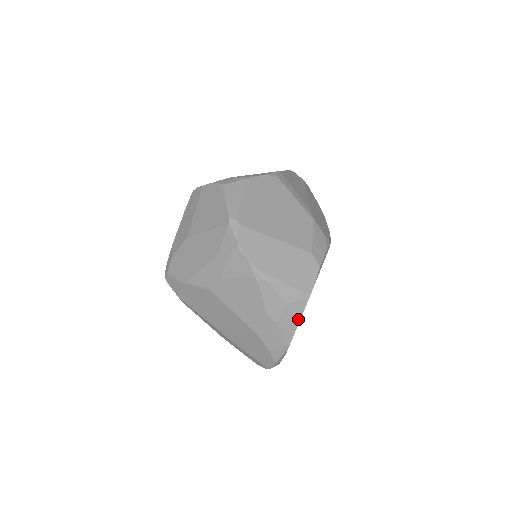
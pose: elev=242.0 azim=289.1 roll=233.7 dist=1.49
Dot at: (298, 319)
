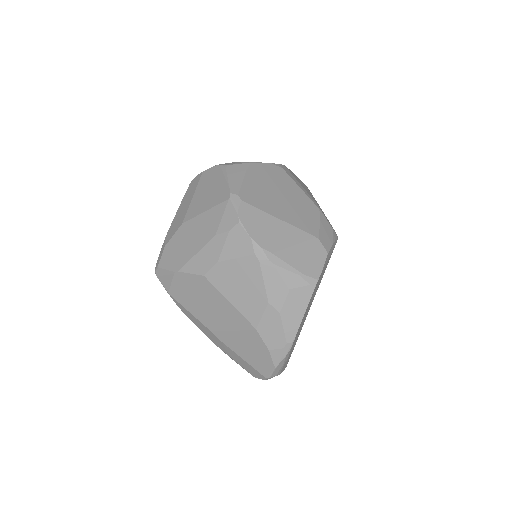
Dot at: (303, 310)
